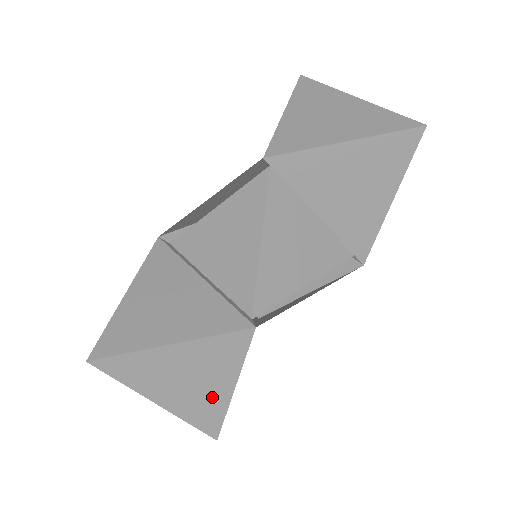
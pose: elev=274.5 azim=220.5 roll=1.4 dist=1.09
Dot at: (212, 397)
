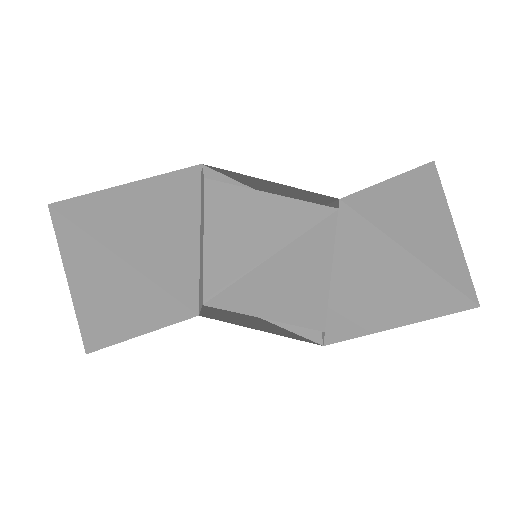
Dot at: occluded
